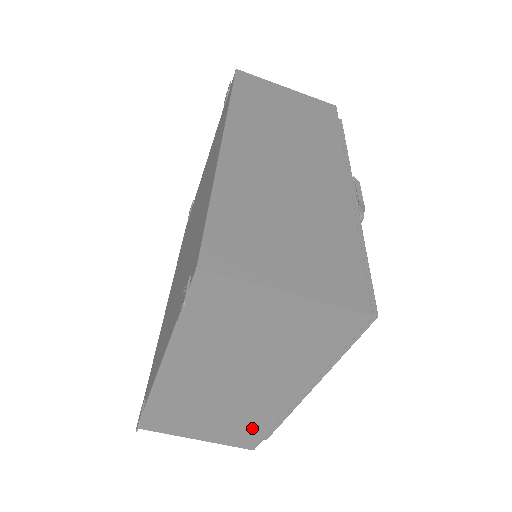
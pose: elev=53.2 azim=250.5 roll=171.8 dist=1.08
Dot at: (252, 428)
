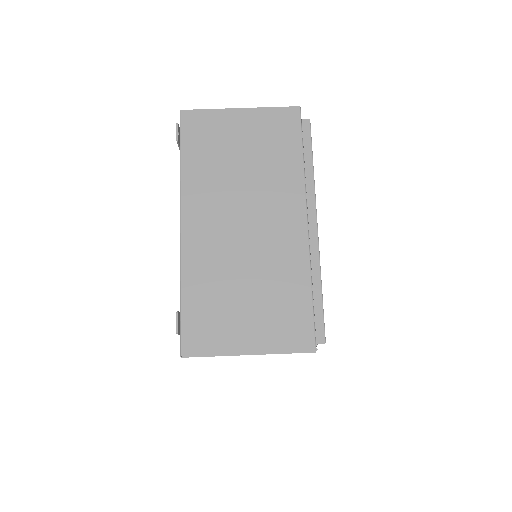
Dot at: (292, 299)
